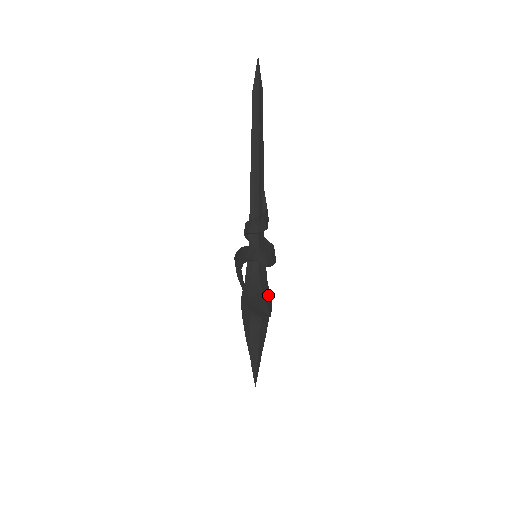
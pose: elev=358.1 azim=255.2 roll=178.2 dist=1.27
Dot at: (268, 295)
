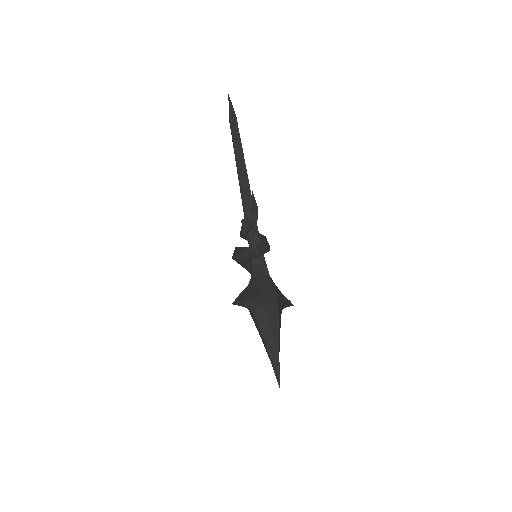
Dot at: (257, 288)
